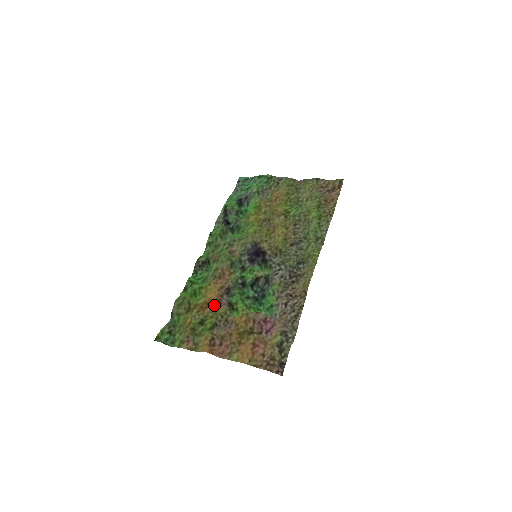
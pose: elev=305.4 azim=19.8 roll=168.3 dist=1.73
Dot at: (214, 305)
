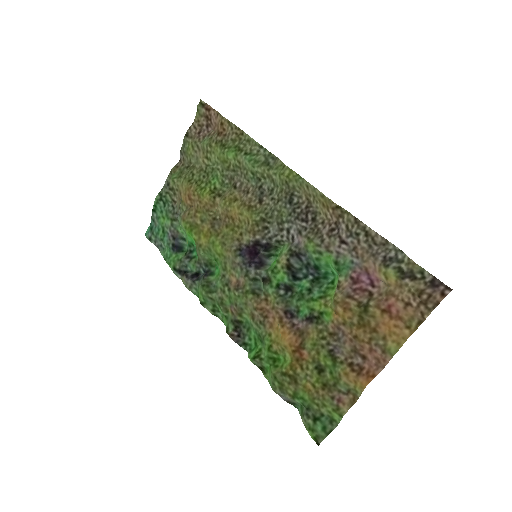
Dot at: (302, 342)
